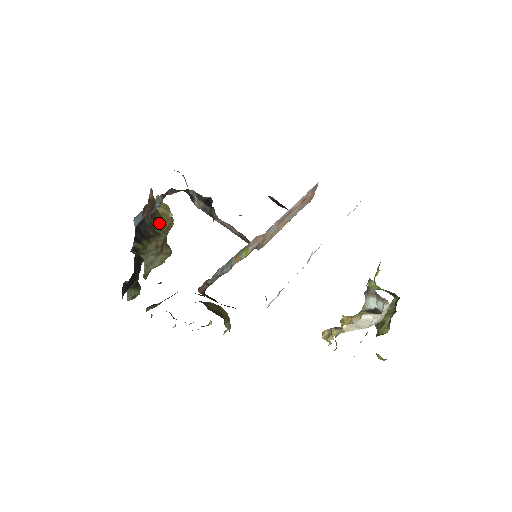
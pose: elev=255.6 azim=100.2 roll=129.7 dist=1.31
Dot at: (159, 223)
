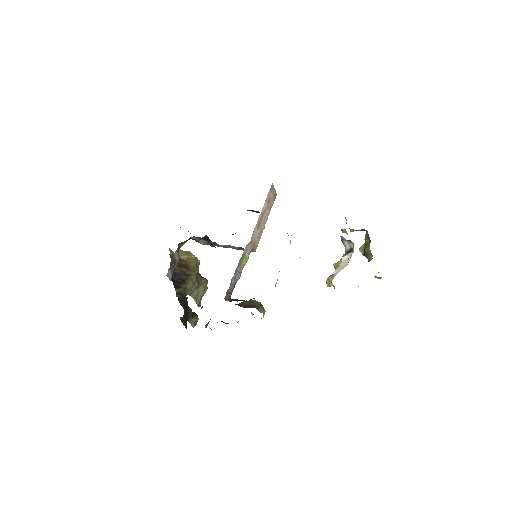
Dot at: (188, 267)
